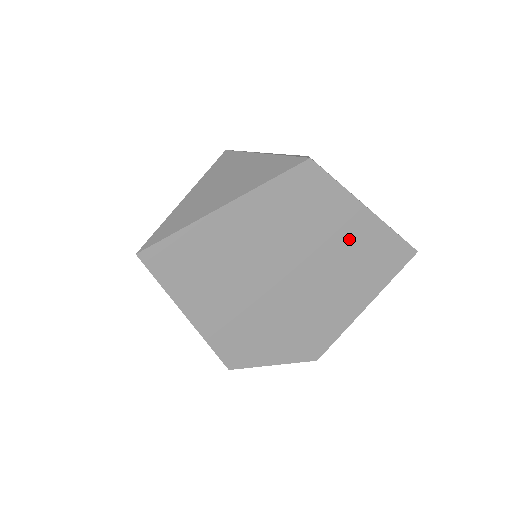
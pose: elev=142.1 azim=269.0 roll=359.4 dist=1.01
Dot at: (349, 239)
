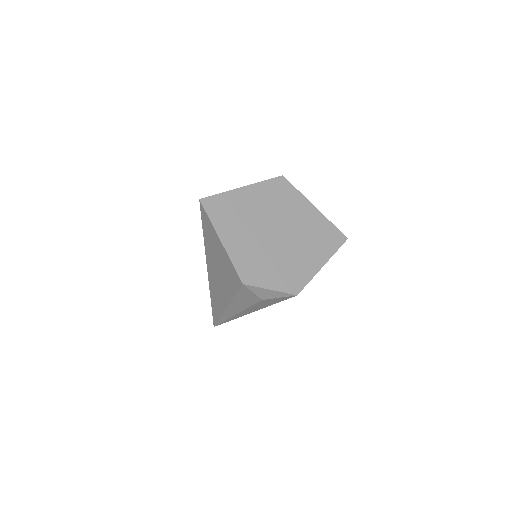
Dot at: (307, 221)
